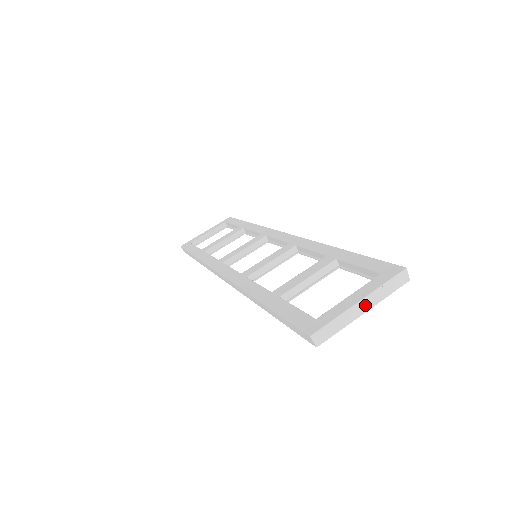
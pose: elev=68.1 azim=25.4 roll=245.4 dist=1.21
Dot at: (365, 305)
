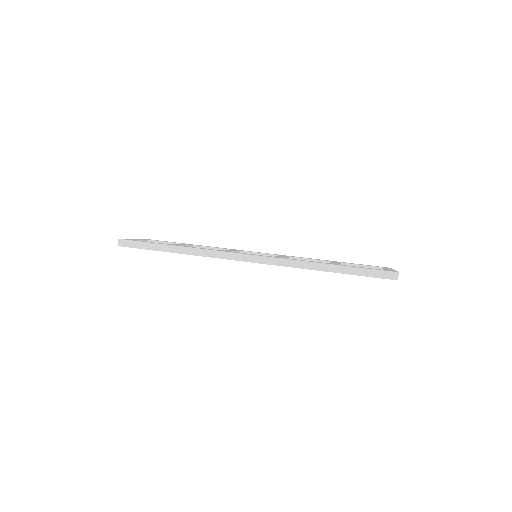
Dot at: occluded
